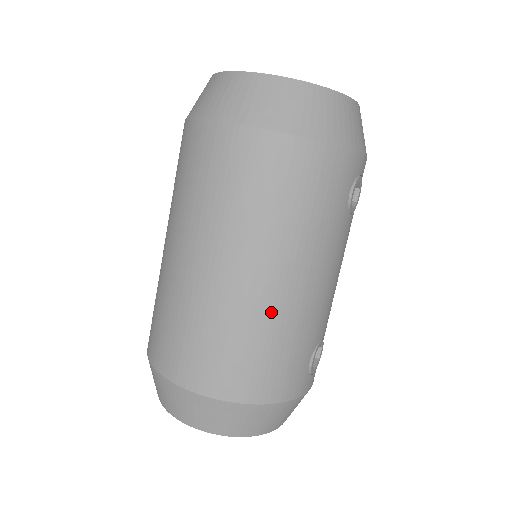
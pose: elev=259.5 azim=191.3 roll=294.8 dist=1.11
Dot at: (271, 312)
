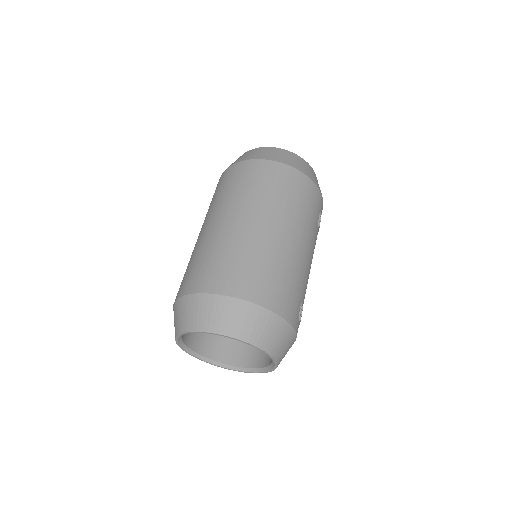
Dot at: (285, 254)
